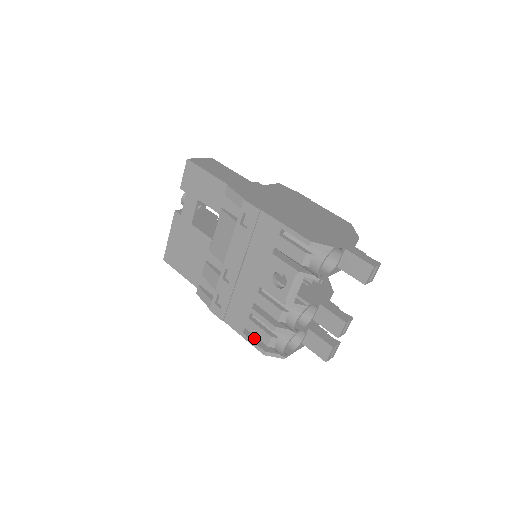
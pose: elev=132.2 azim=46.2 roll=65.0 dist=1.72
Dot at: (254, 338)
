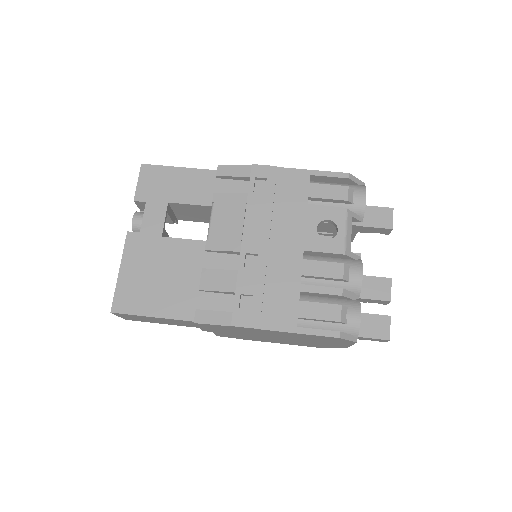
Dot at: (312, 329)
